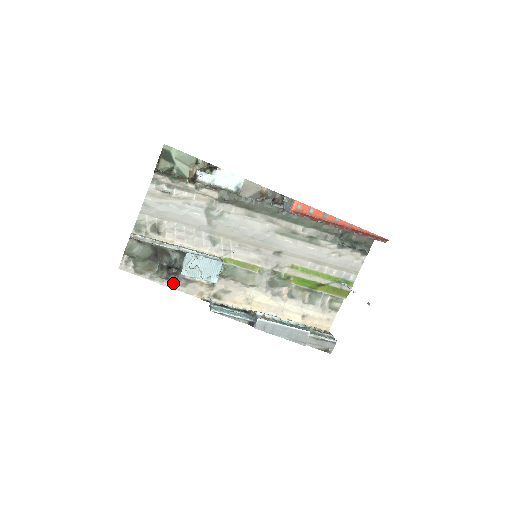
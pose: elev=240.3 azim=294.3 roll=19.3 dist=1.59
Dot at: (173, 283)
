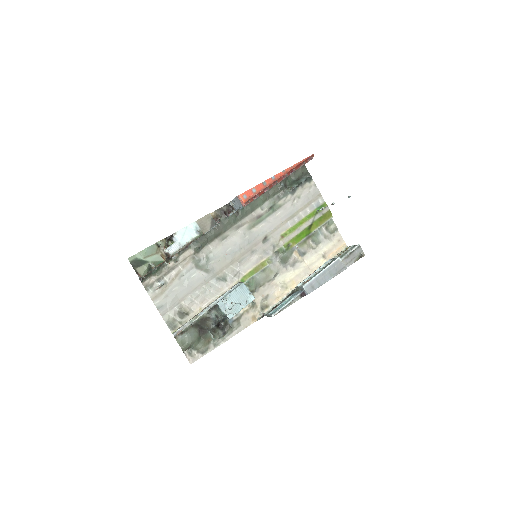
Dot at: (231, 332)
